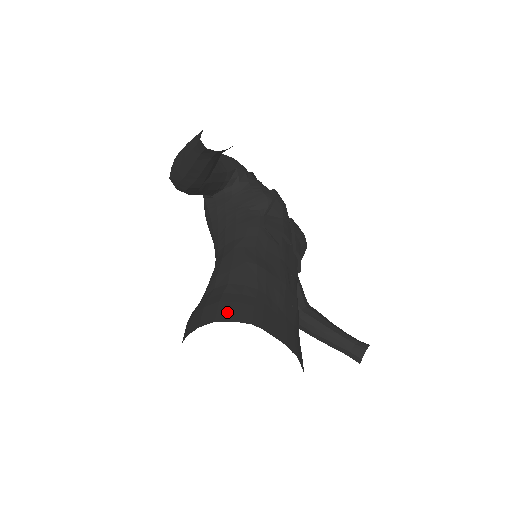
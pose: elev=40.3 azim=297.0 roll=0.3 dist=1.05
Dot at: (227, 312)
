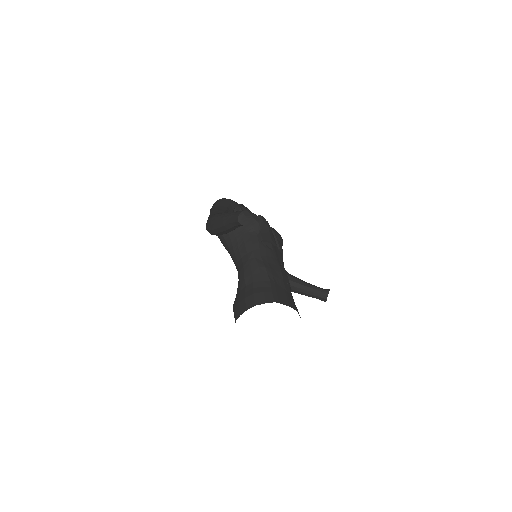
Dot at: (260, 299)
